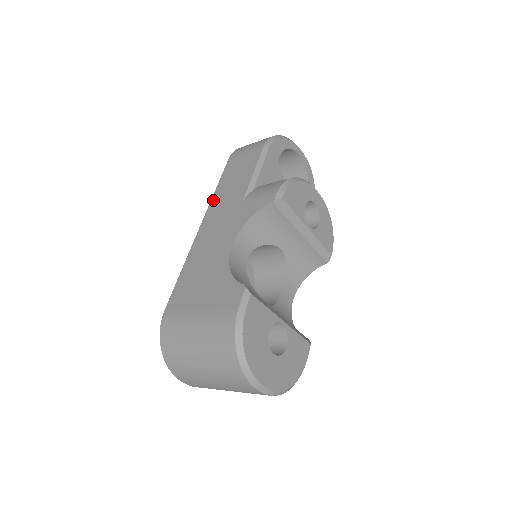
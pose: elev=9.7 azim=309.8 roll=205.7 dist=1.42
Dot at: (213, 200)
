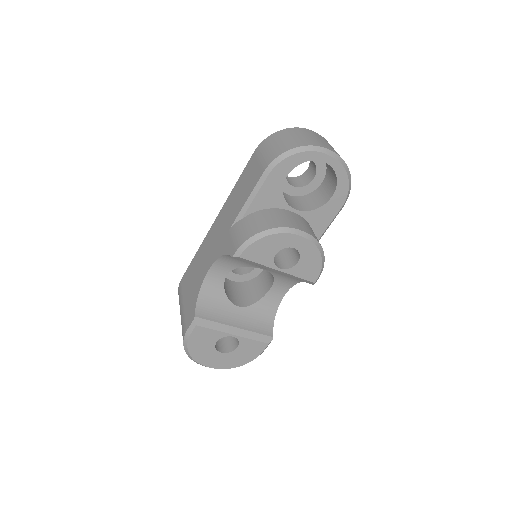
Dot at: (228, 198)
